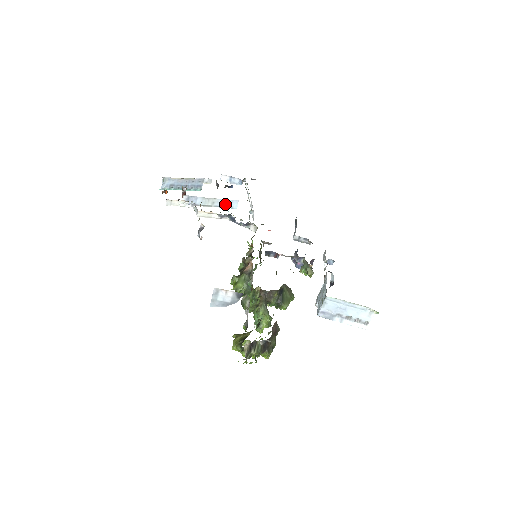
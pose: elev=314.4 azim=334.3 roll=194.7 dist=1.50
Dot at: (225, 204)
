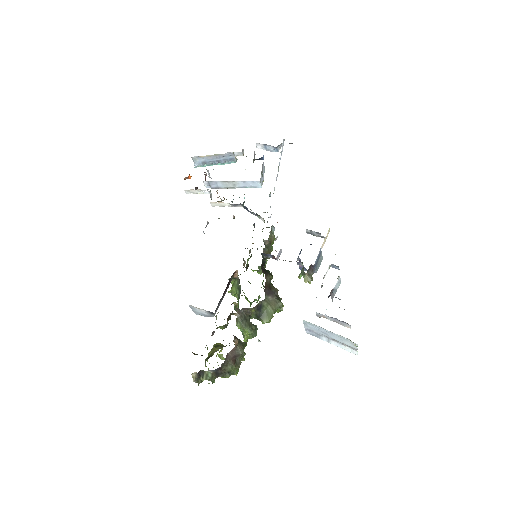
Dot at: (247, 185)
